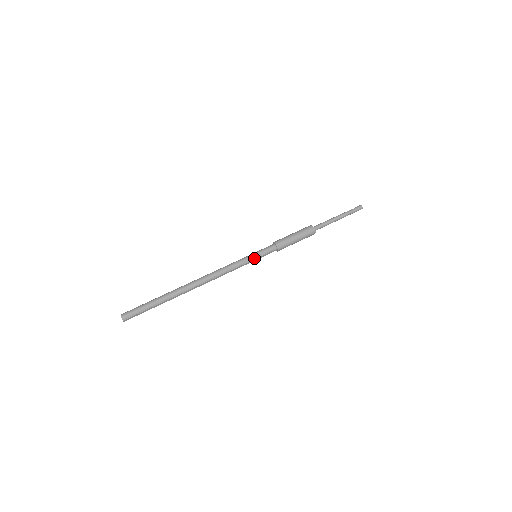
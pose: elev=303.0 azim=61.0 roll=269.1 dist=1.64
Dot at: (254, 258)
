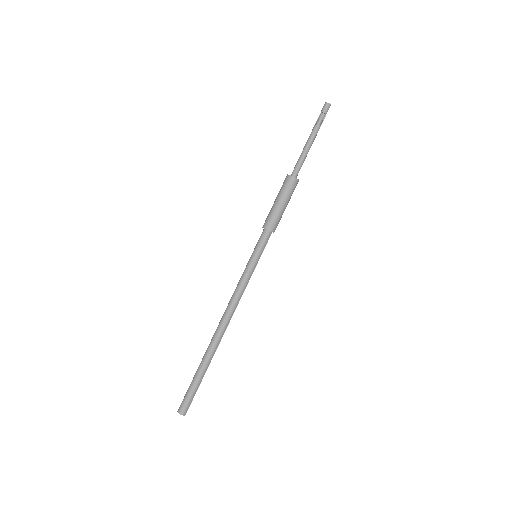
Dot at: (257, 262)
